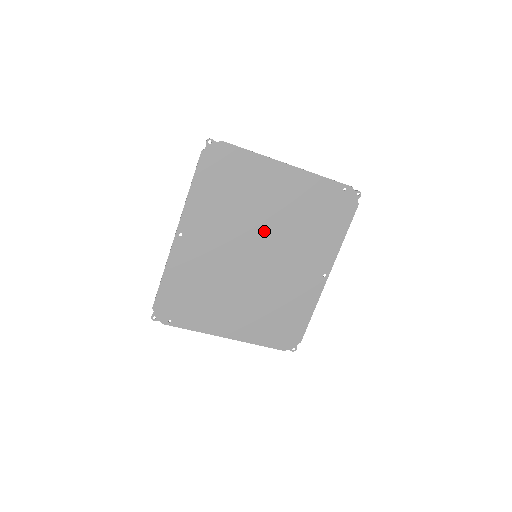
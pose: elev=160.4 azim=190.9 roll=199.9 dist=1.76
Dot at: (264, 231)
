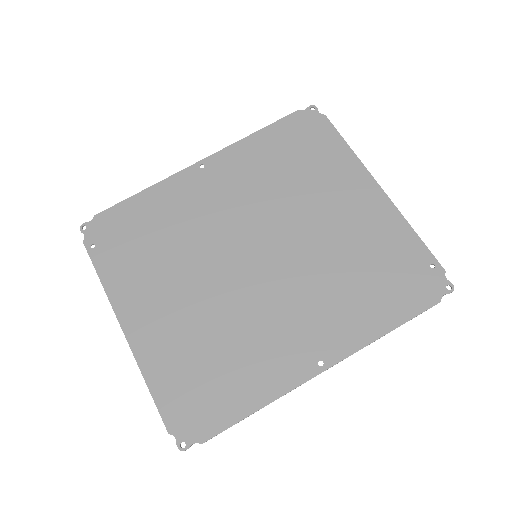
Dot at: (291, 234)
